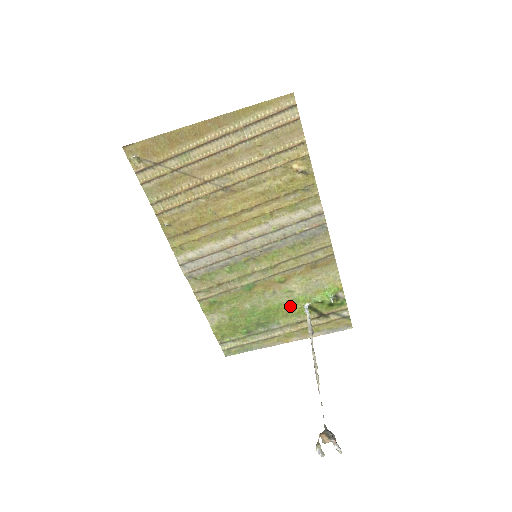
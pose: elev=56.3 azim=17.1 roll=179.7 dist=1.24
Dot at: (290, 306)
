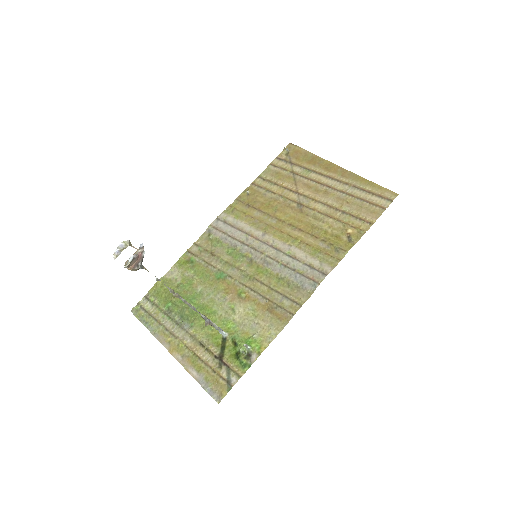
Dot at: (217, 323)
